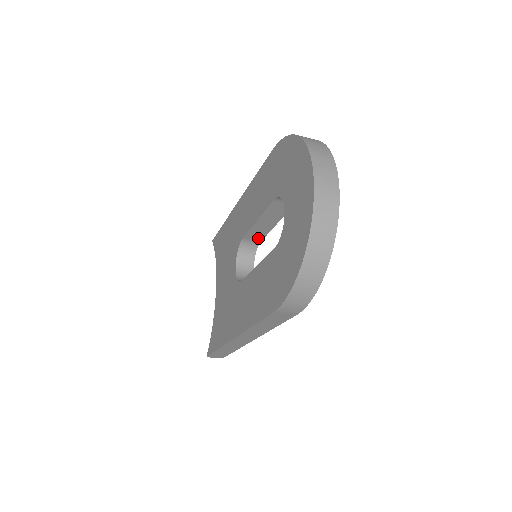
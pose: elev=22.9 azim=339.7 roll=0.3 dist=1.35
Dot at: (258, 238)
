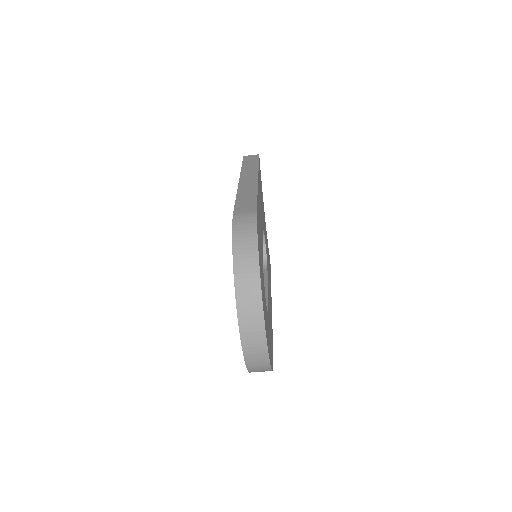
Dot at: occluded
